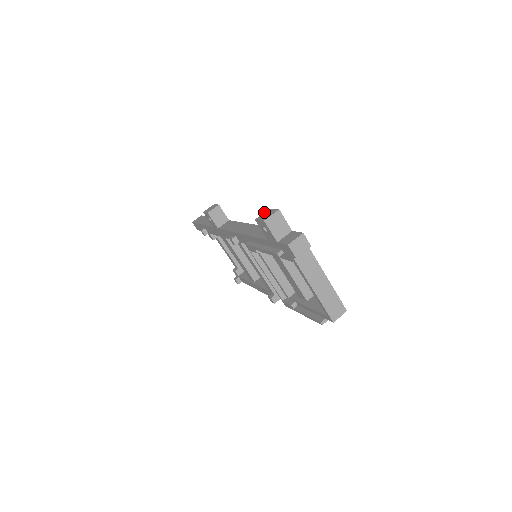
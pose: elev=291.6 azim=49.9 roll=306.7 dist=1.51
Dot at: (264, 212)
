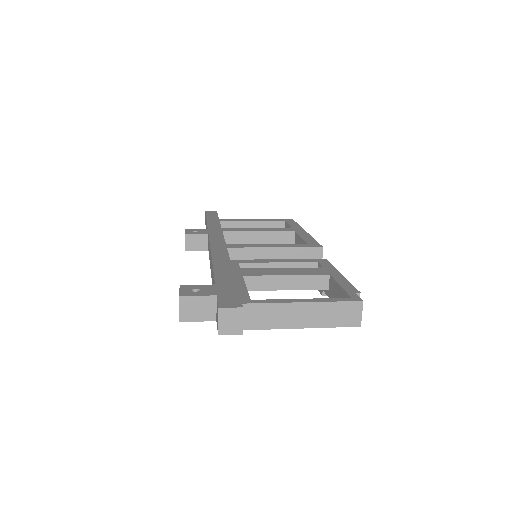
Dot at: occluded
